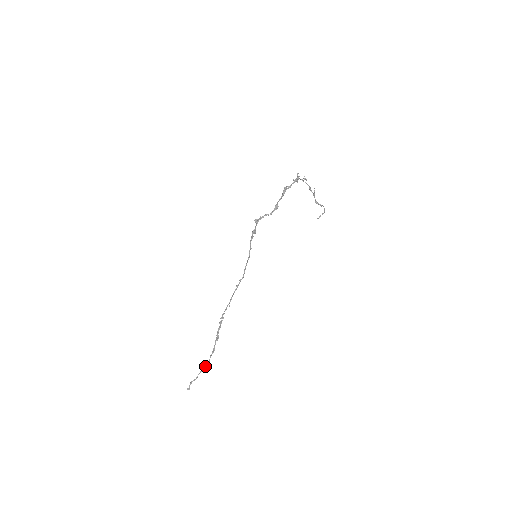
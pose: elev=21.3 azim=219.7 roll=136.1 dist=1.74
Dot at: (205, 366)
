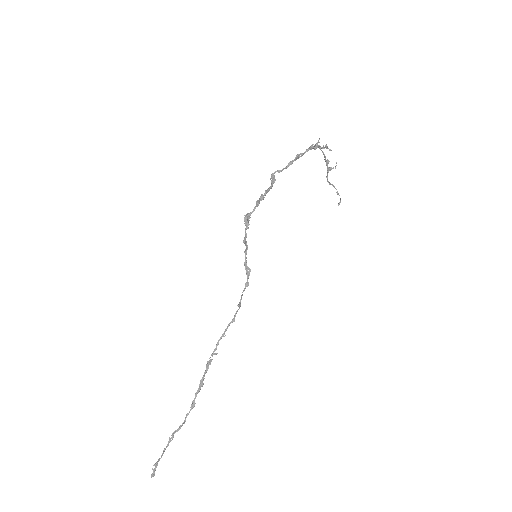
Dot at: (177, 431)
